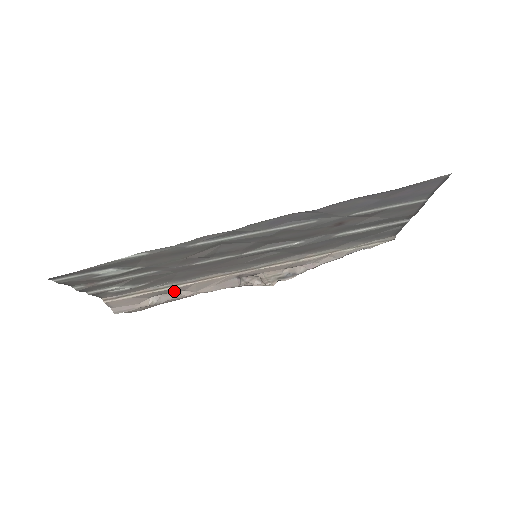
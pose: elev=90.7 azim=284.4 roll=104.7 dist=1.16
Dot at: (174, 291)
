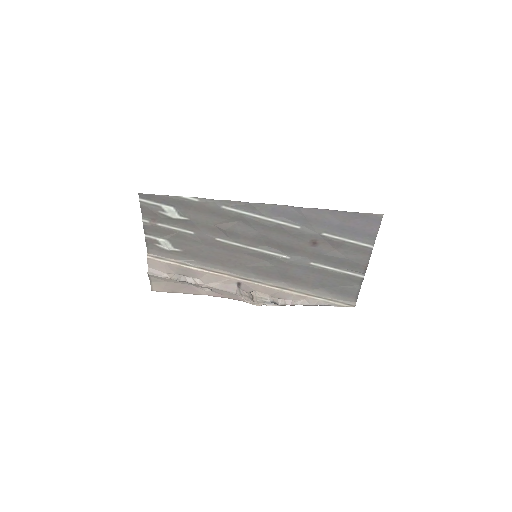
Dot at: (192, 275)
